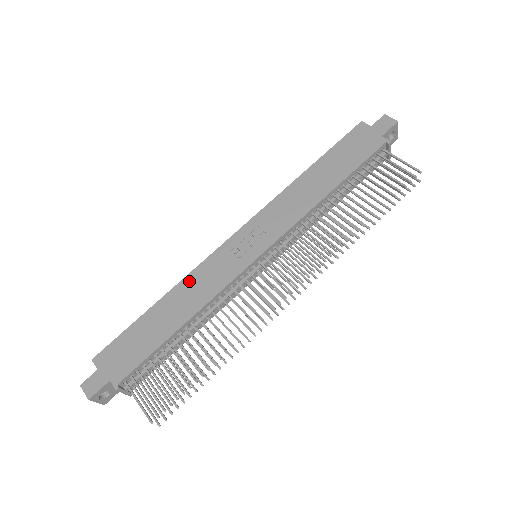
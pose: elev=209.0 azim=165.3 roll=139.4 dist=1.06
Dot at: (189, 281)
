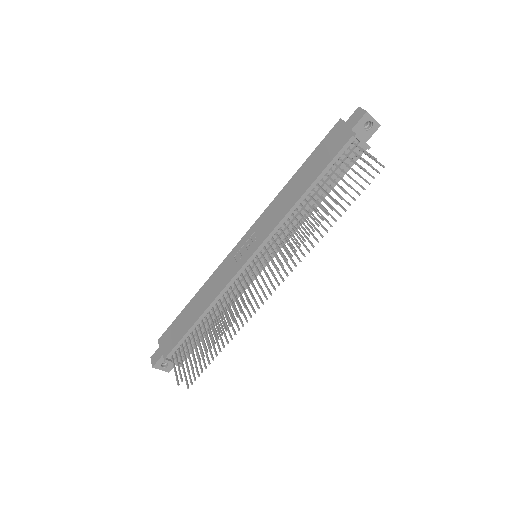
Dot at: (211, 280)
